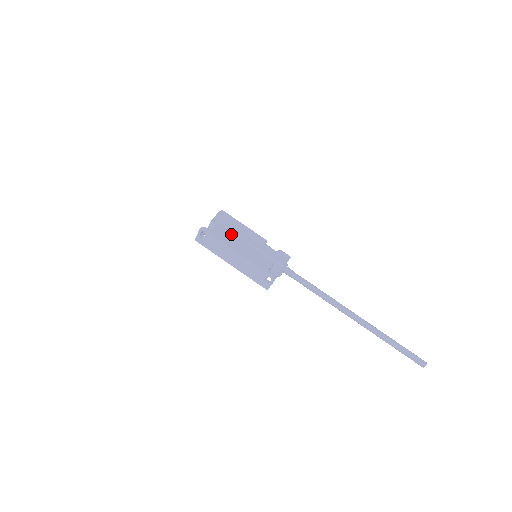
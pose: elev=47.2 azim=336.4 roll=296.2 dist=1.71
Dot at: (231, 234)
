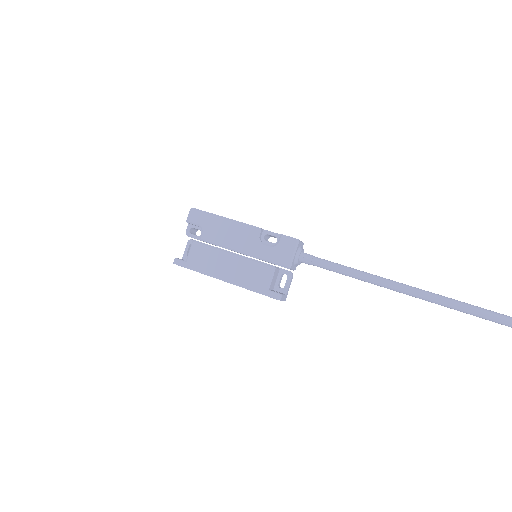
Dot at: (210, 250)
